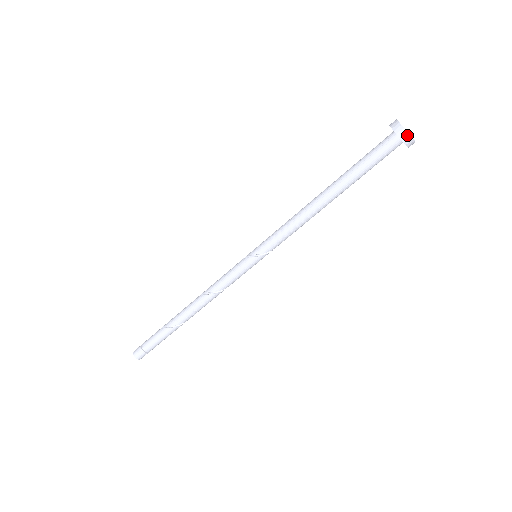
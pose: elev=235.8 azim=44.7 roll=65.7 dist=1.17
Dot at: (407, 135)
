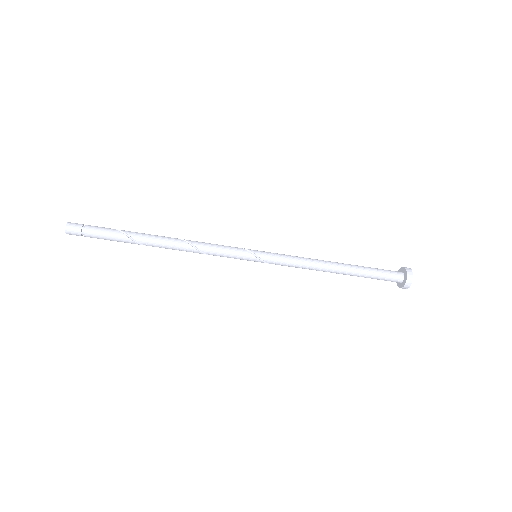
Dot at: (409, 285)
